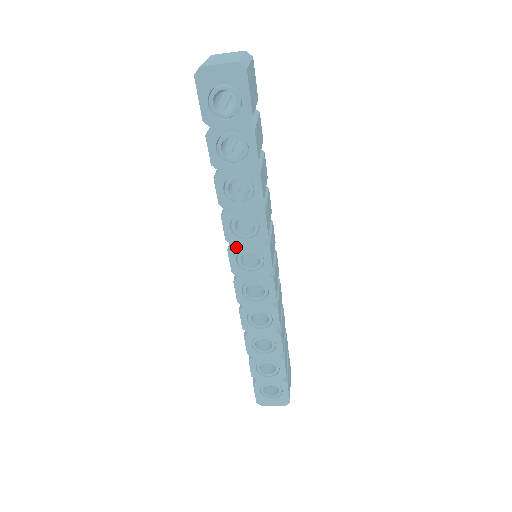
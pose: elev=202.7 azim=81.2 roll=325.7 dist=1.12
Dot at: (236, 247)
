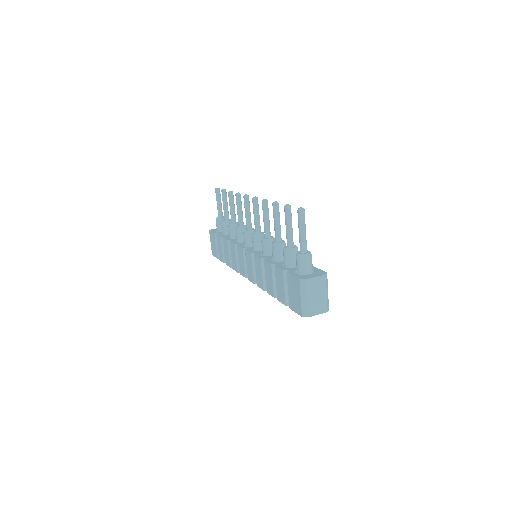
Dot at: occluded
